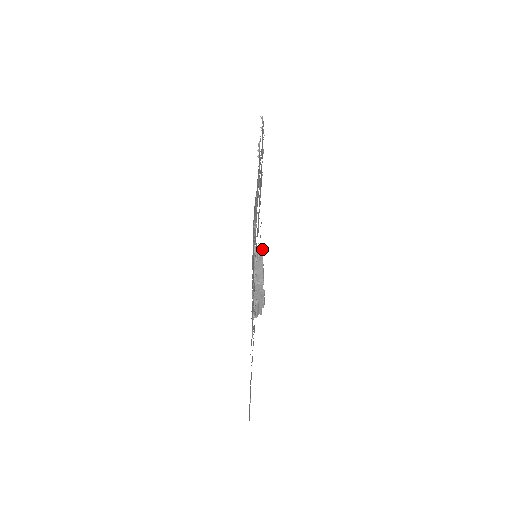
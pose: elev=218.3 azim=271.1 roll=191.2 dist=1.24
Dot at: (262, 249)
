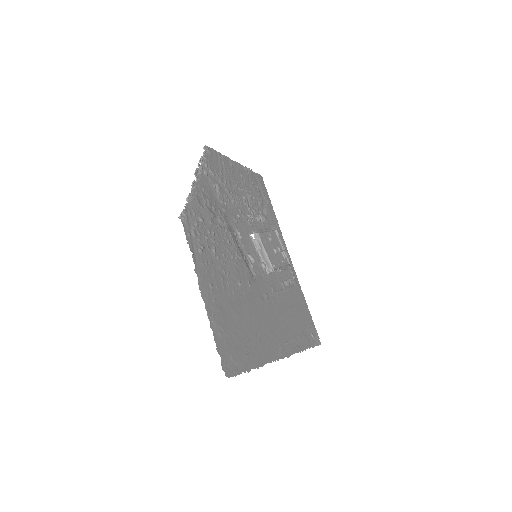
Dot at: (258, 236)
